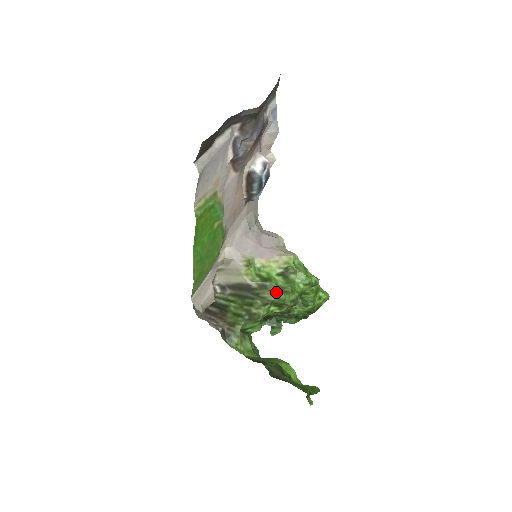
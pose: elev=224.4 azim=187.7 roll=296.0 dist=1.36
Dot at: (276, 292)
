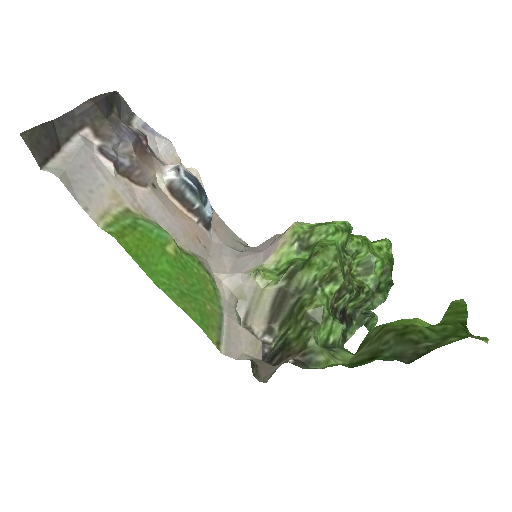
Dot at: (307, 264)
